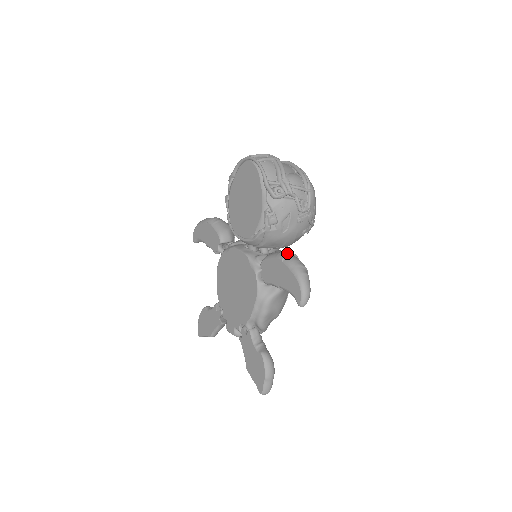
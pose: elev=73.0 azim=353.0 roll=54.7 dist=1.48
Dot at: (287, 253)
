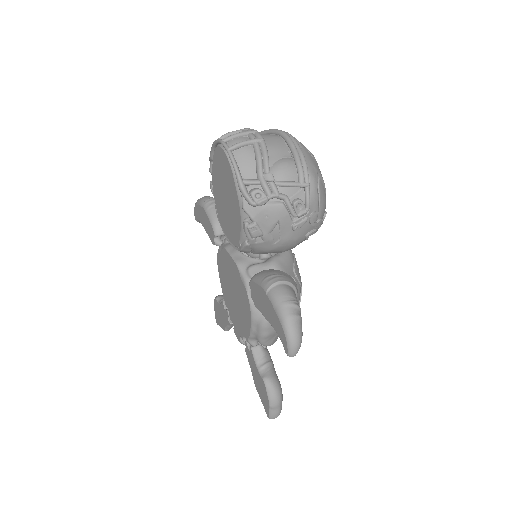
Dot at: (273, 282)
